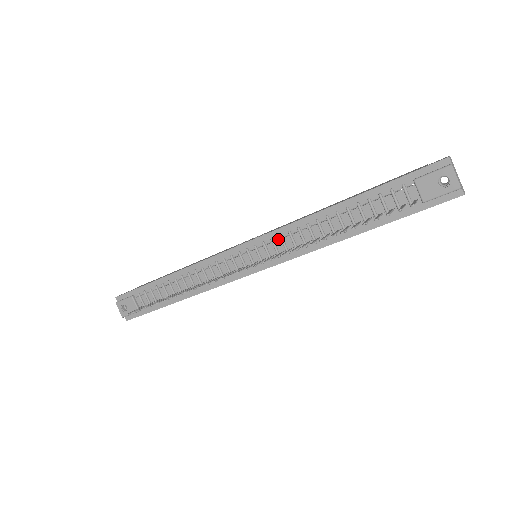
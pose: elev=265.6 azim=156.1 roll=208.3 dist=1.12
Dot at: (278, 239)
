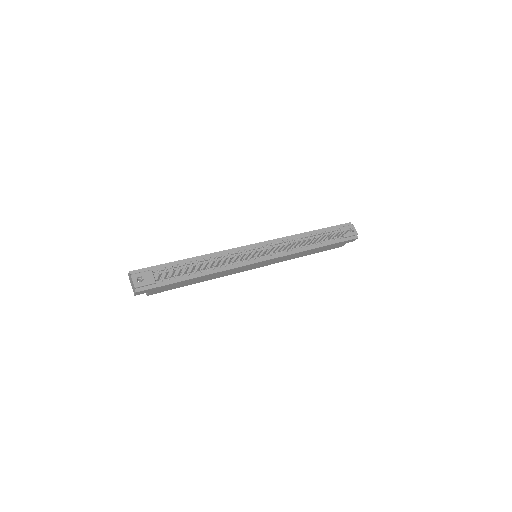
Dot at: occluded
